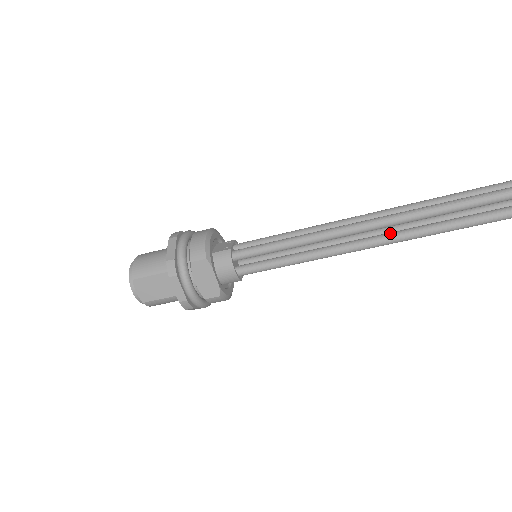
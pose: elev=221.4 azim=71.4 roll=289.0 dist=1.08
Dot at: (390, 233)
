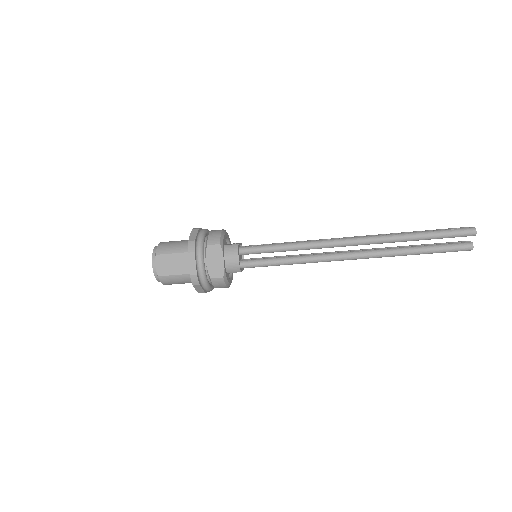
Dot at: occluded
